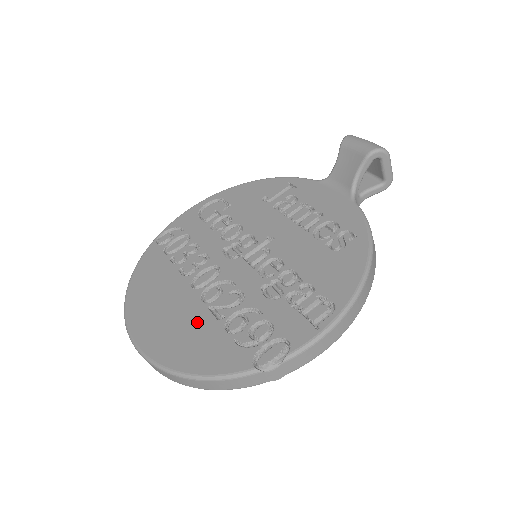
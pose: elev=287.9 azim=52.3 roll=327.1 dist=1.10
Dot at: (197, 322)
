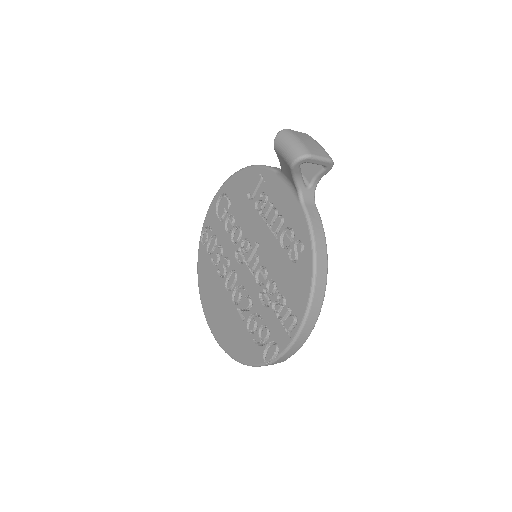
Dot at: (234, 321)
